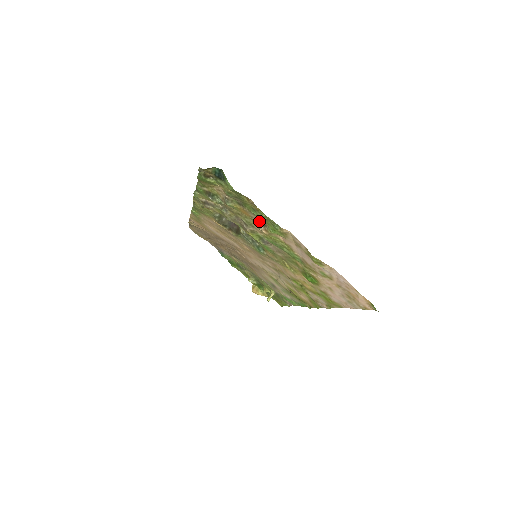
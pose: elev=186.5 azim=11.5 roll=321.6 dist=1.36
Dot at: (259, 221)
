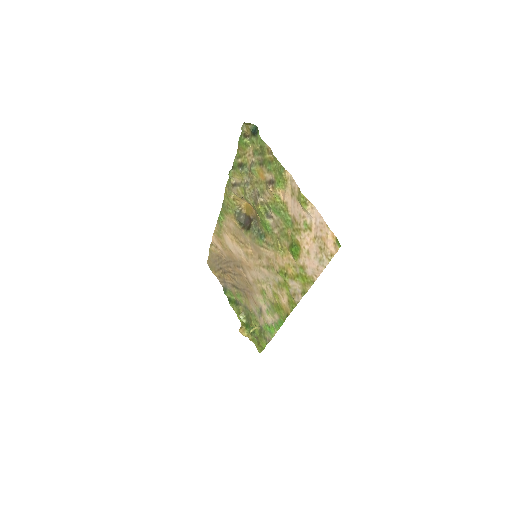
Dot at: (270, 180)
